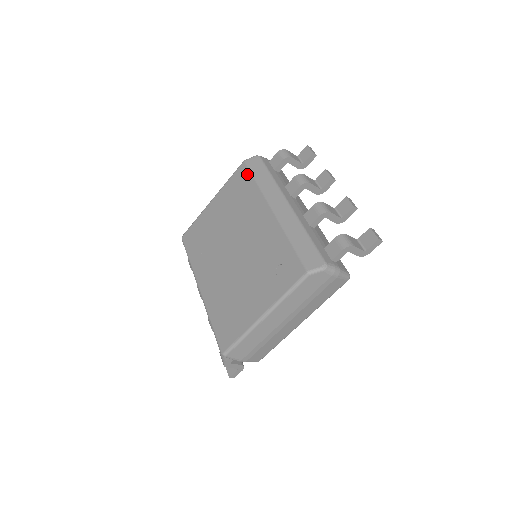
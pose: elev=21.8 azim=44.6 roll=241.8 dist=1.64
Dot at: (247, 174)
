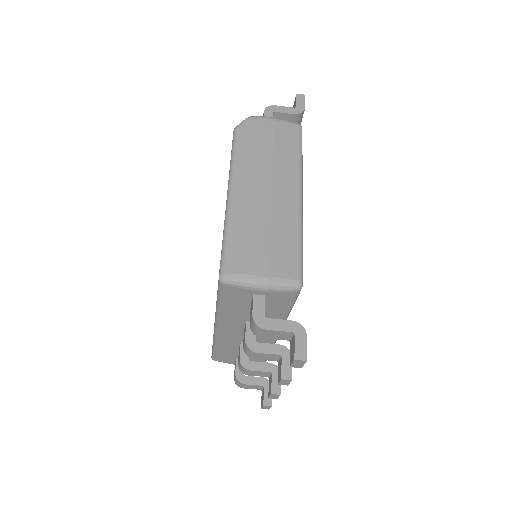
Dot at: occluded
